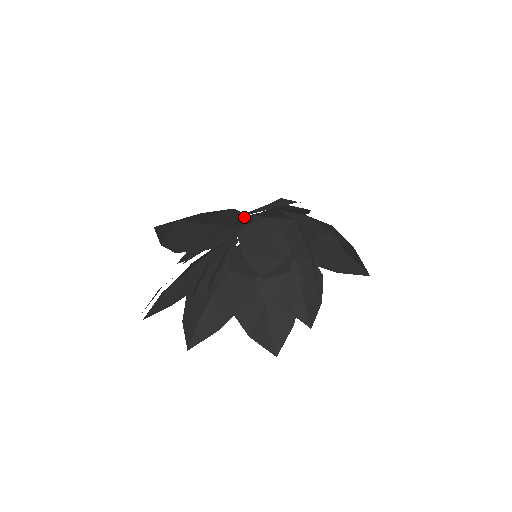
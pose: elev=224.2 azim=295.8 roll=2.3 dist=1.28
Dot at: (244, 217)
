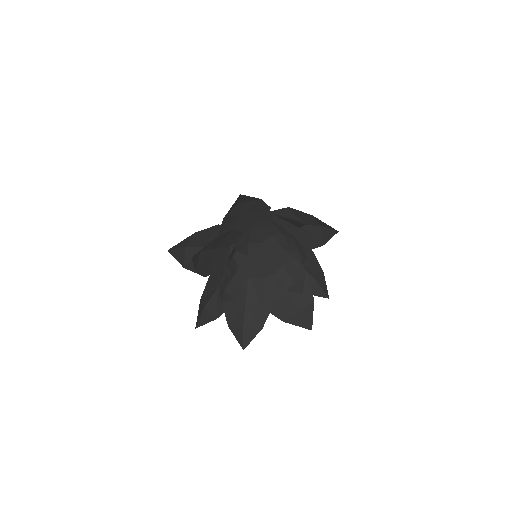
Dot at: occluded
